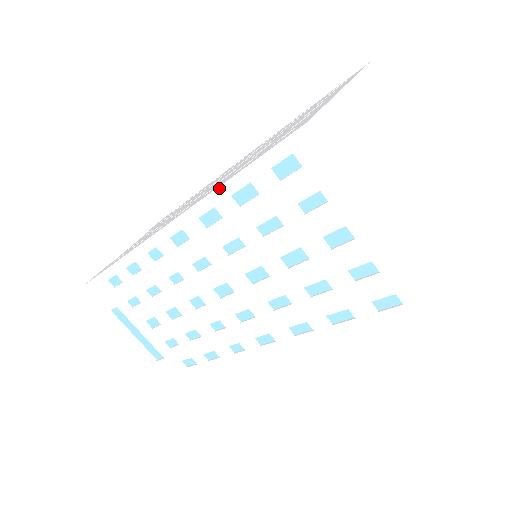
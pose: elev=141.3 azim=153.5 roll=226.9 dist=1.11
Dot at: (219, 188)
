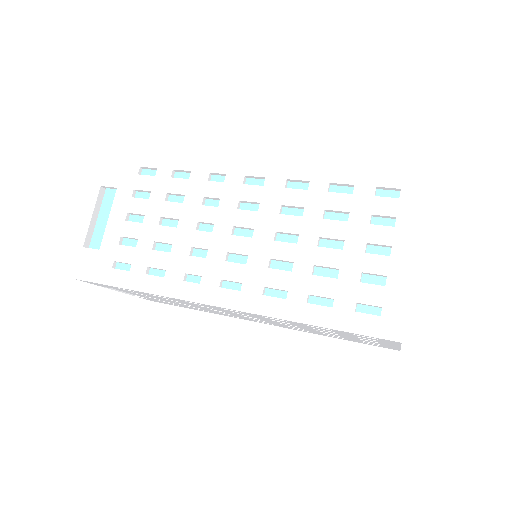
Dot at: occluded
